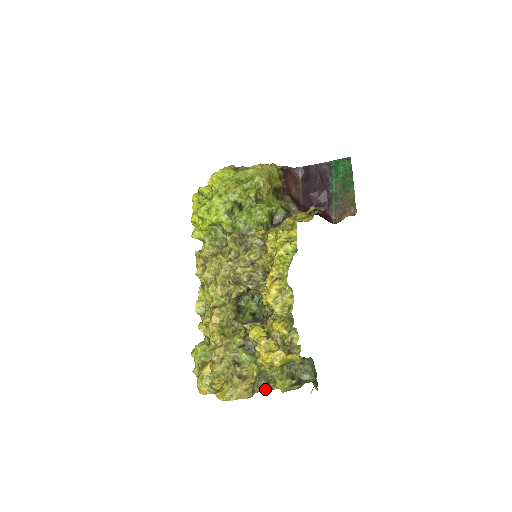
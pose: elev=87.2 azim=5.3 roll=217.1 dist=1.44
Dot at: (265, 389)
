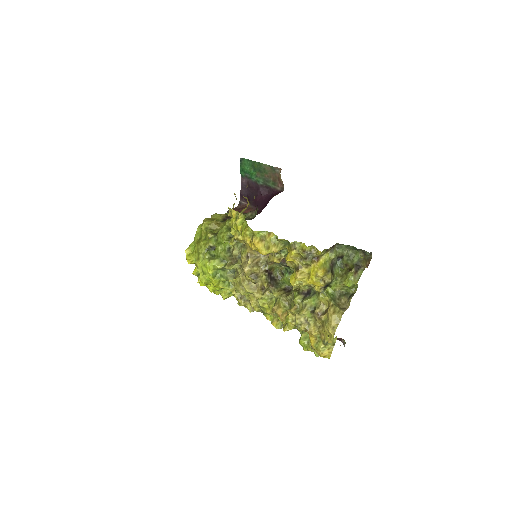
Dot at: (349, 299)
